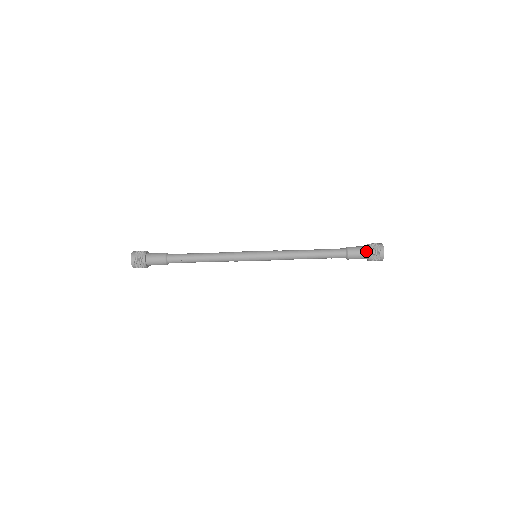
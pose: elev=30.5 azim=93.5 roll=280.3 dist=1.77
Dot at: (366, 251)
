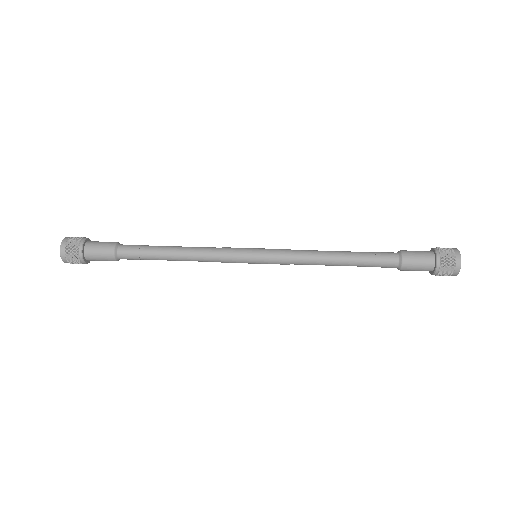
Dot at: occluded
